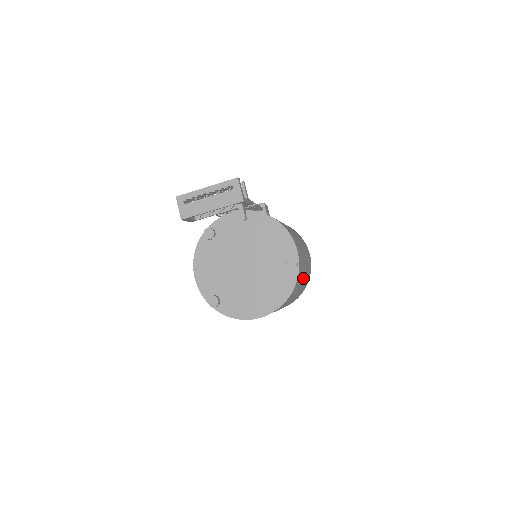
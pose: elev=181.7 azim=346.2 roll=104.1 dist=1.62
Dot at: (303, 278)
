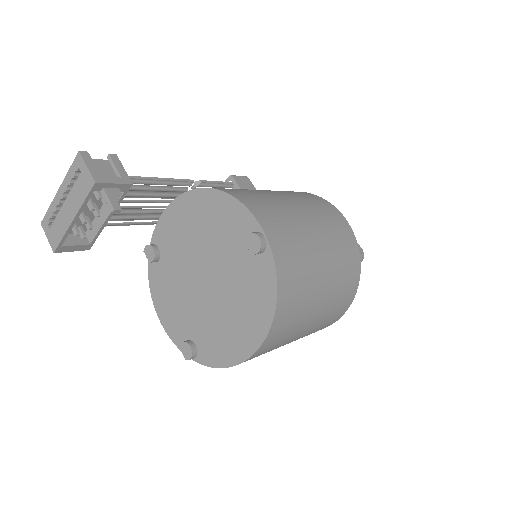
Dot at: (318, 262)
